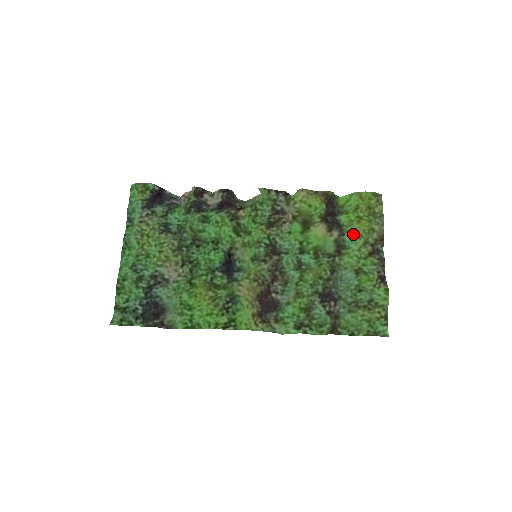
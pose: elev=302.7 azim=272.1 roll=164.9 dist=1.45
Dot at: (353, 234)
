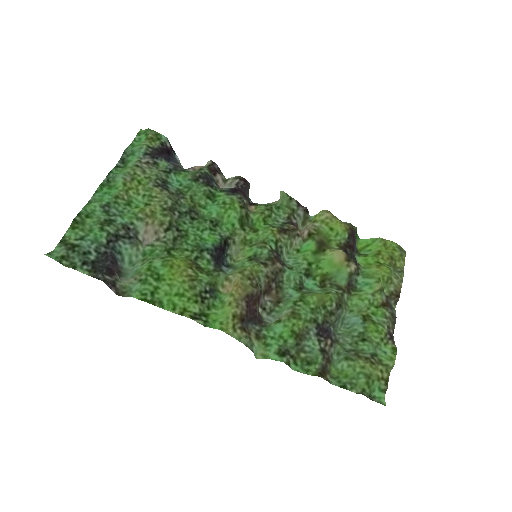
Dot at: (370, 276)
